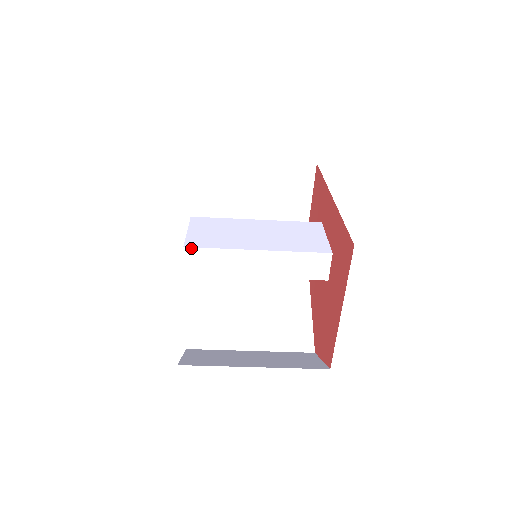
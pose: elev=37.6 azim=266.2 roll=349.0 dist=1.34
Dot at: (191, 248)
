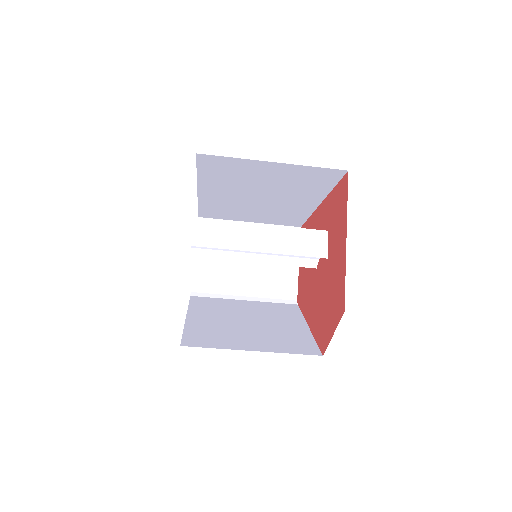
Dot at: (200, 219)
